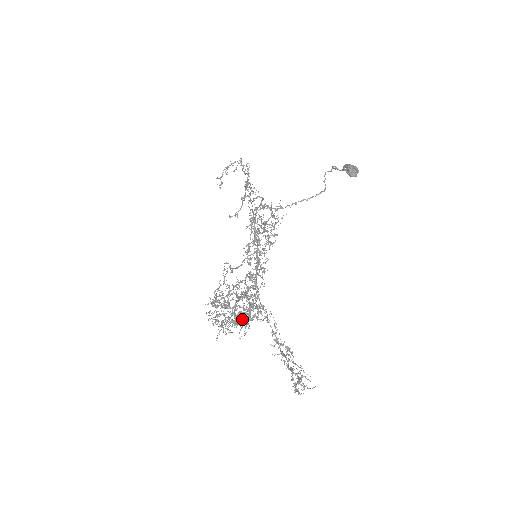
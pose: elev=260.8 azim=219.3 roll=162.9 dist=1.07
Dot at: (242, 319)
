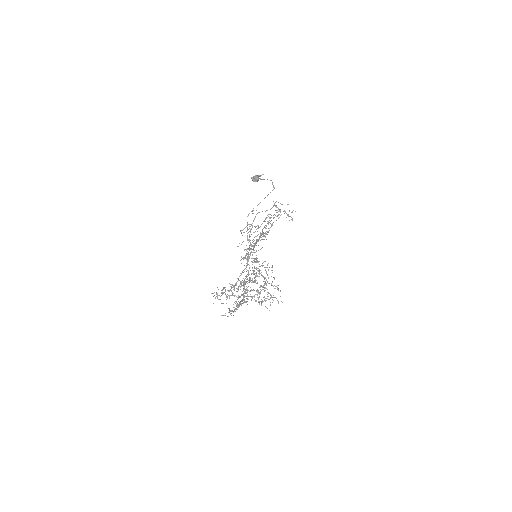
Dot at: (218, 295)
